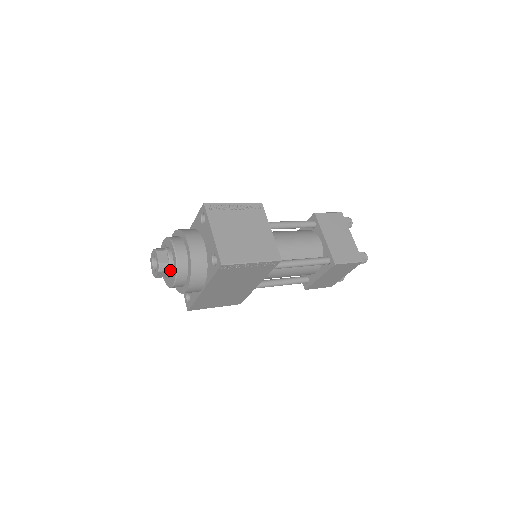
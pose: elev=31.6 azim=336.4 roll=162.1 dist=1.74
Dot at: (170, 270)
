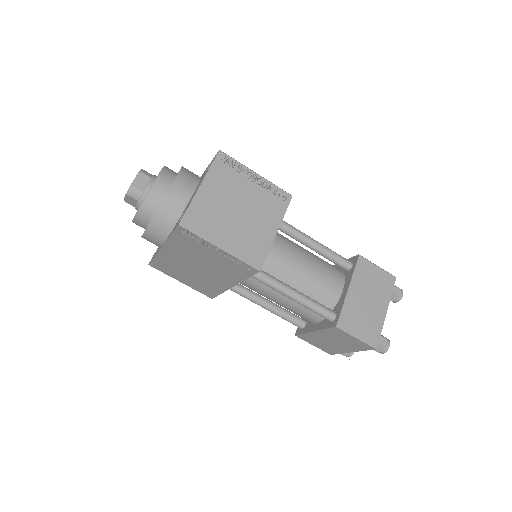
Dot at: (139, 201)
